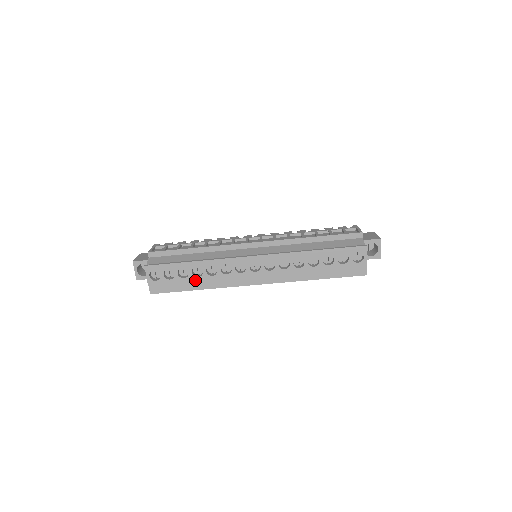
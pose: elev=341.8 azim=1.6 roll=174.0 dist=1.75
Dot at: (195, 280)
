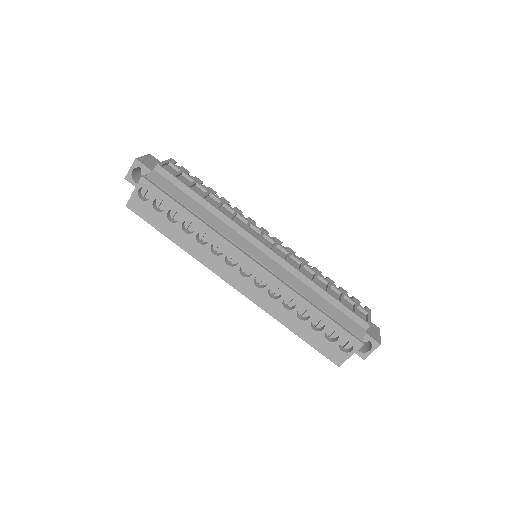
Dot at: (179, 232)
